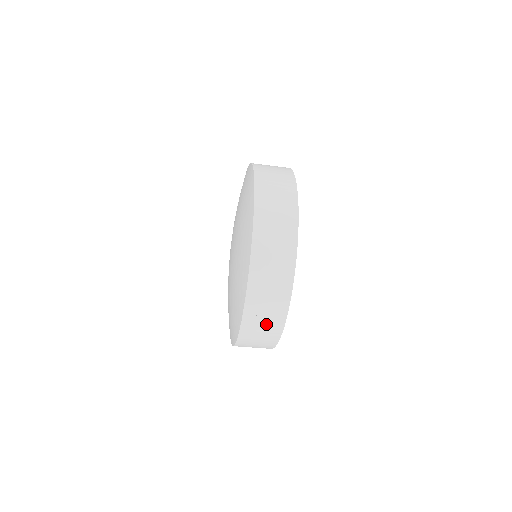
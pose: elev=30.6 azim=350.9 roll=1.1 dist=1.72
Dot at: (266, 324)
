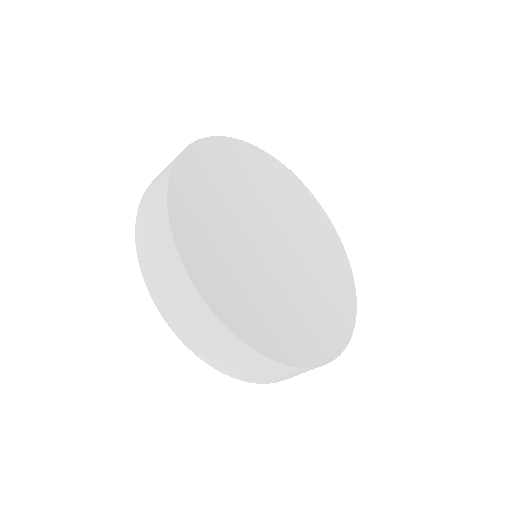
Dot at: (193, 317)
